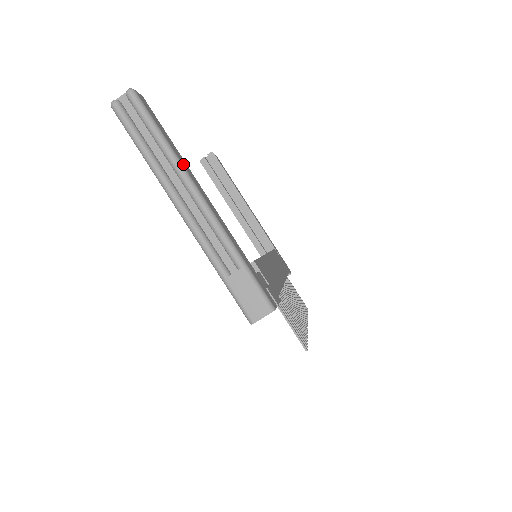
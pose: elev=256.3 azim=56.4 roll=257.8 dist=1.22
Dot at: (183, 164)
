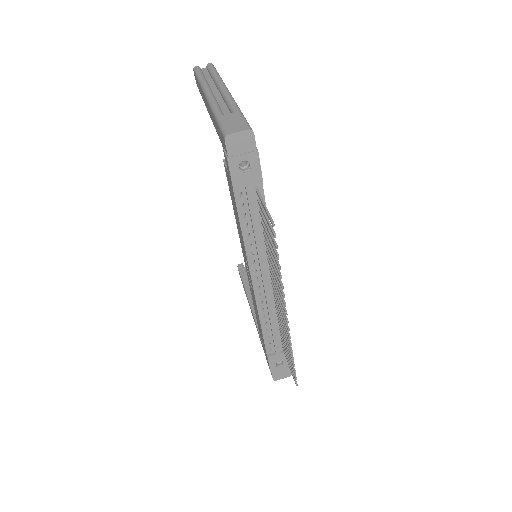
Dot at: occluded
